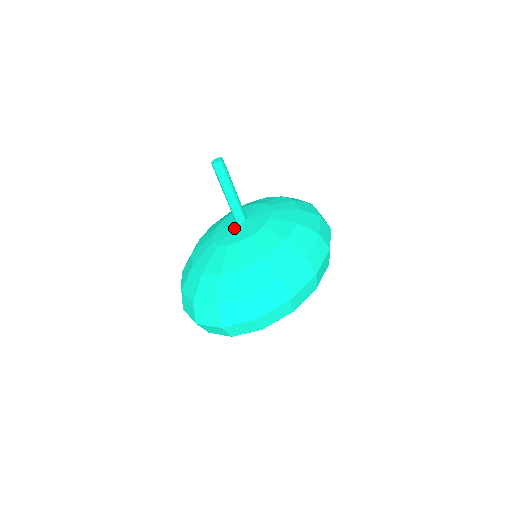
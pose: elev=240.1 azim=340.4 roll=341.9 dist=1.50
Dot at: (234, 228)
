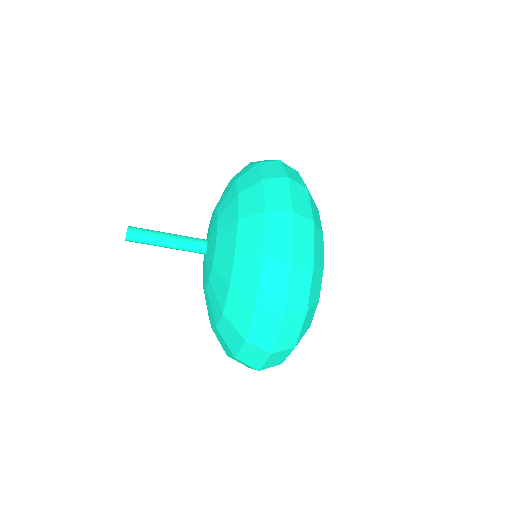
Dot at: (205, 261)
